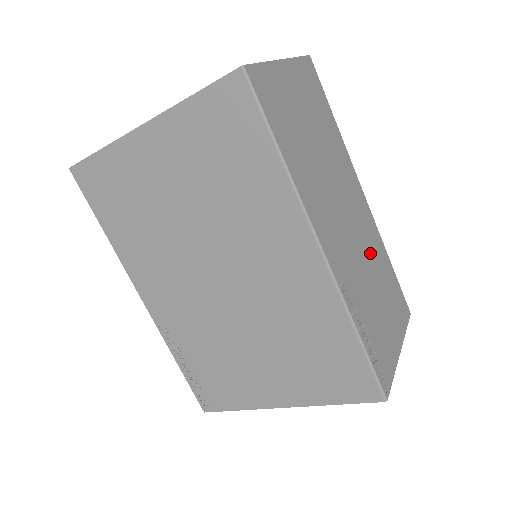
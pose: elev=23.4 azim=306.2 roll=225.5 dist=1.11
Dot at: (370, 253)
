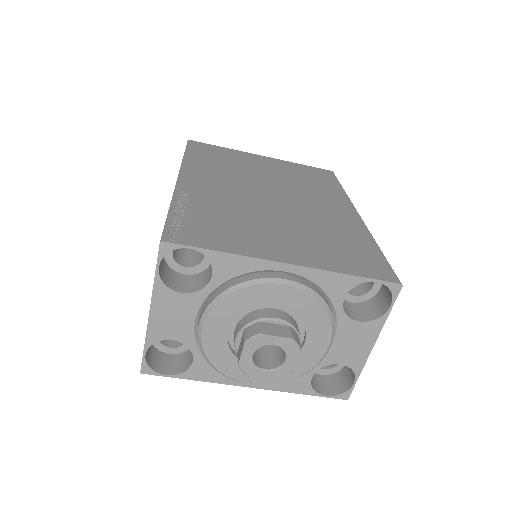
Dot at: occluded
